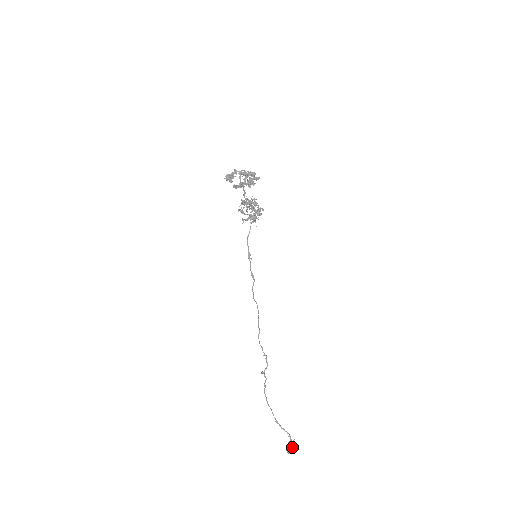
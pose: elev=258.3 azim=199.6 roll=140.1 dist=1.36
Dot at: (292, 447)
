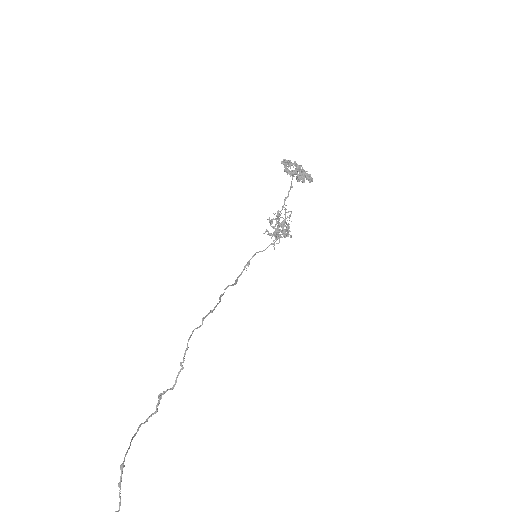
Dot at: out of frame
